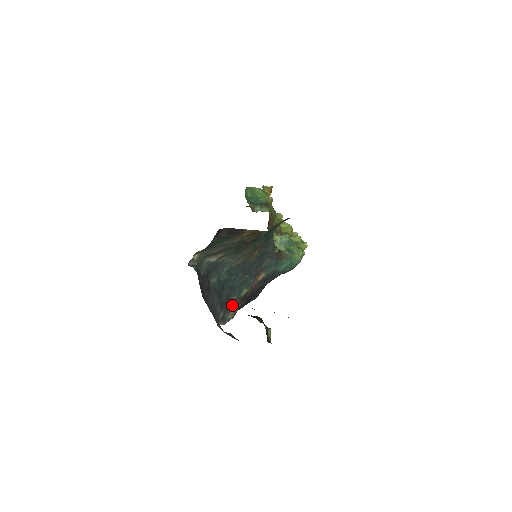
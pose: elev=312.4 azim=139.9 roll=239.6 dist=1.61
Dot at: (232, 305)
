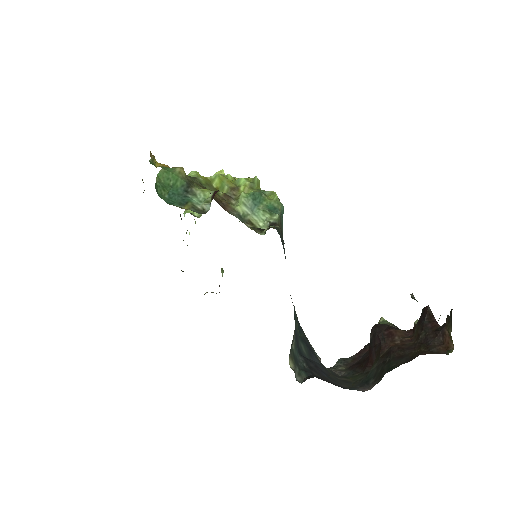
Dot at: occluded
